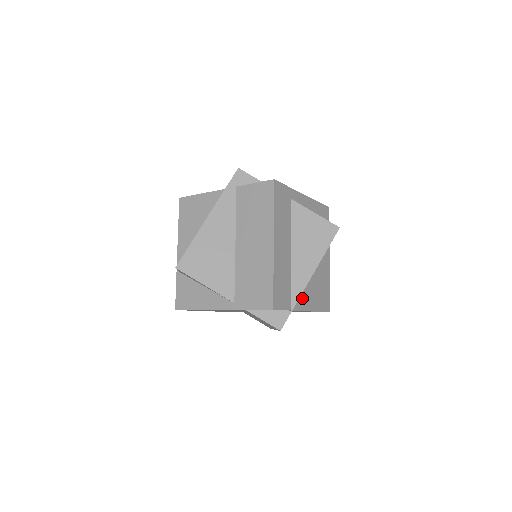
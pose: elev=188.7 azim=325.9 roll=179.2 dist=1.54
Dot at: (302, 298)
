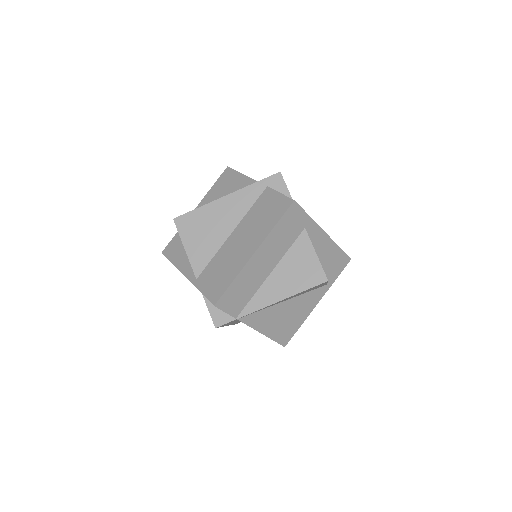
Dot at: (257, 316)
